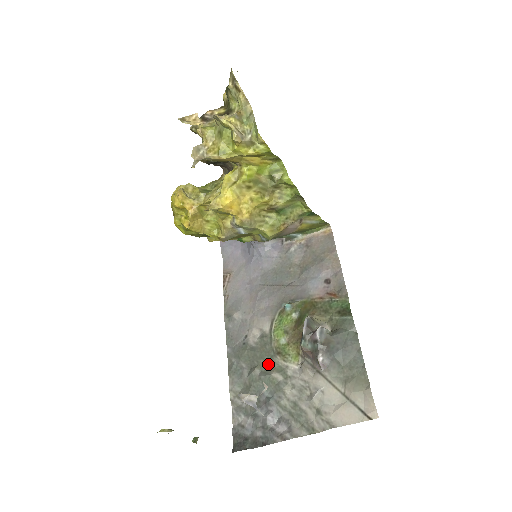
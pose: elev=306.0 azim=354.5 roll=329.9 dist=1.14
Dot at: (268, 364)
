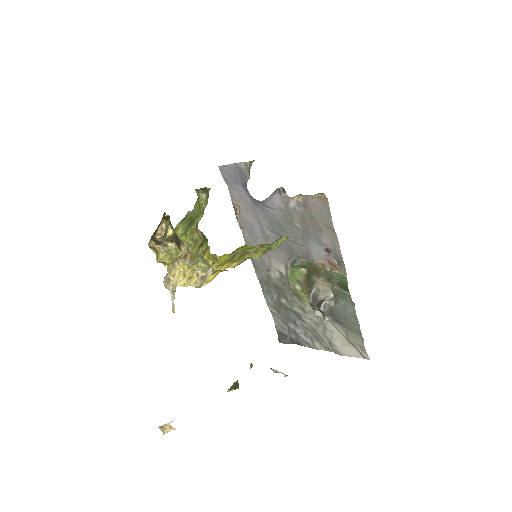
Dot at: (290, 300)
